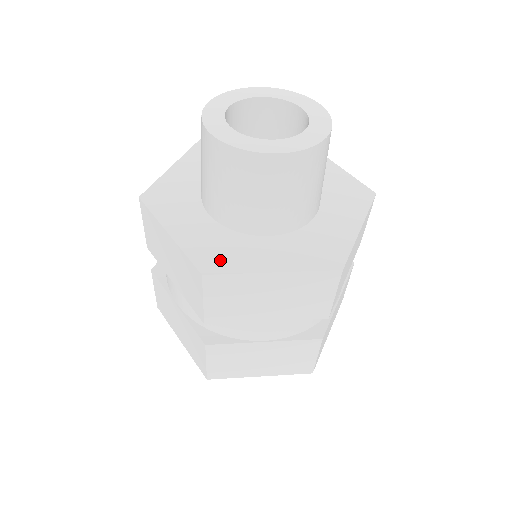
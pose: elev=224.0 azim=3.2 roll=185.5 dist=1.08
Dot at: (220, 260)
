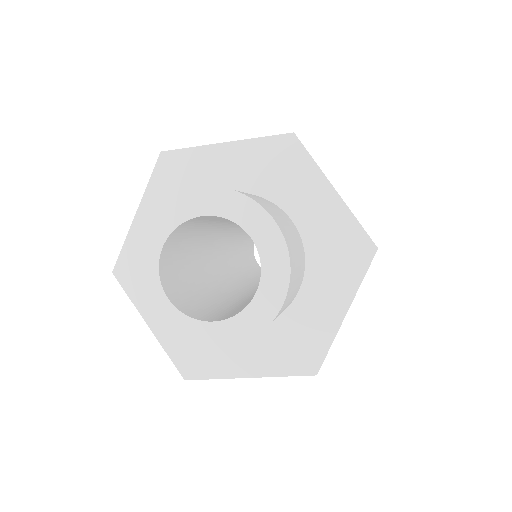
Dot at: occluded
